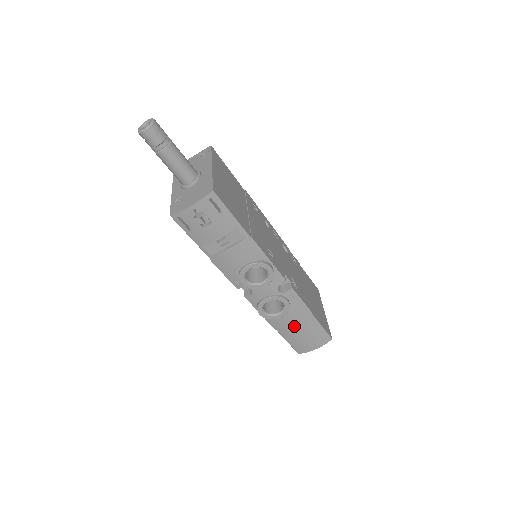
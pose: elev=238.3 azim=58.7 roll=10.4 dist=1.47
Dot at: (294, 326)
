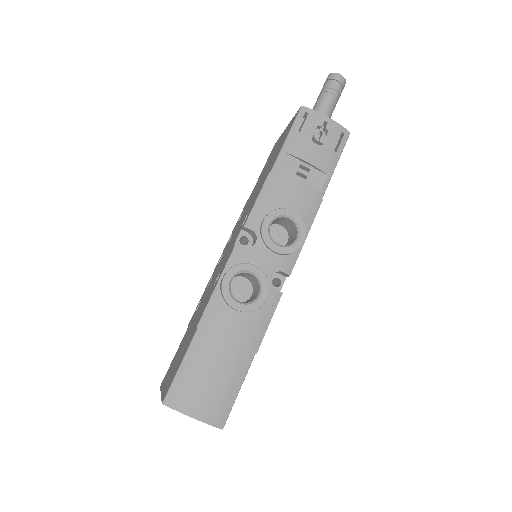
Dot at: (224, 344)
